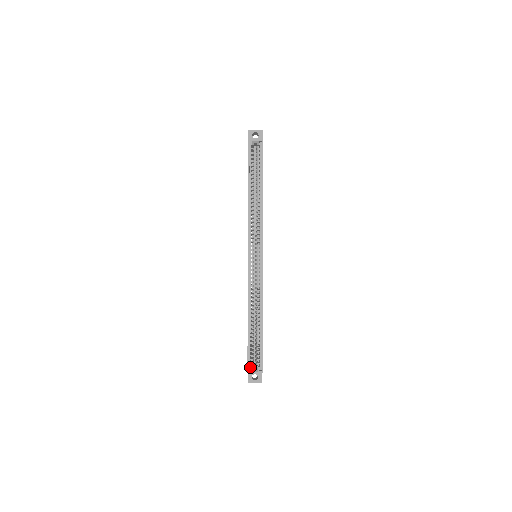
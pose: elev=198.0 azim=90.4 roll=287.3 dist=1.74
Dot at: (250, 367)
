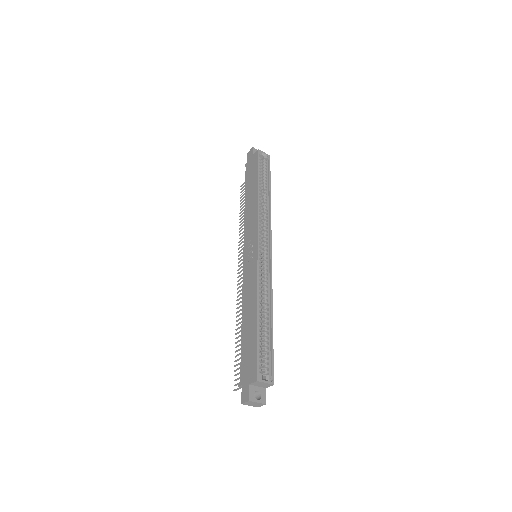
Dot at: (260, 373)
